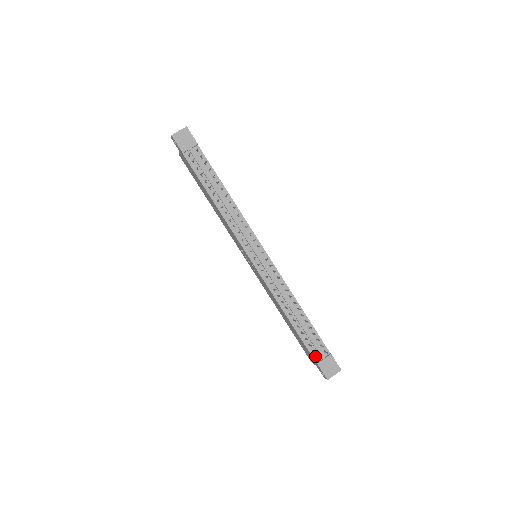
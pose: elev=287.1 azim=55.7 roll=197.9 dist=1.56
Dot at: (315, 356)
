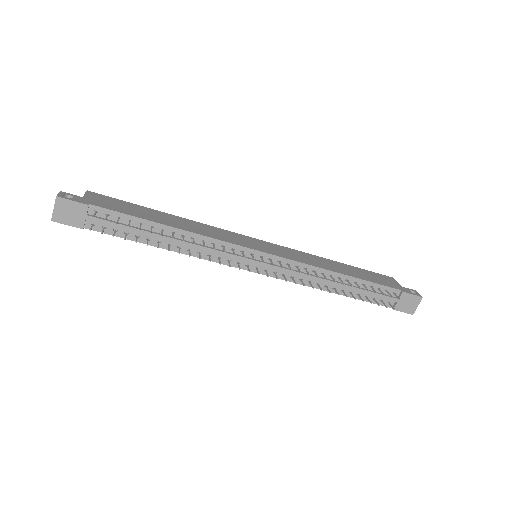
Dot at: (386, 304)
